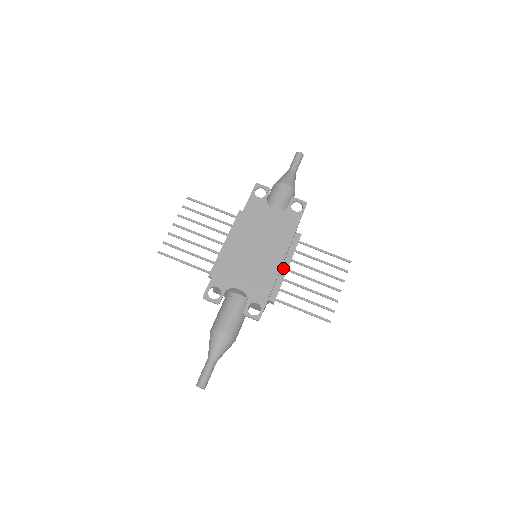
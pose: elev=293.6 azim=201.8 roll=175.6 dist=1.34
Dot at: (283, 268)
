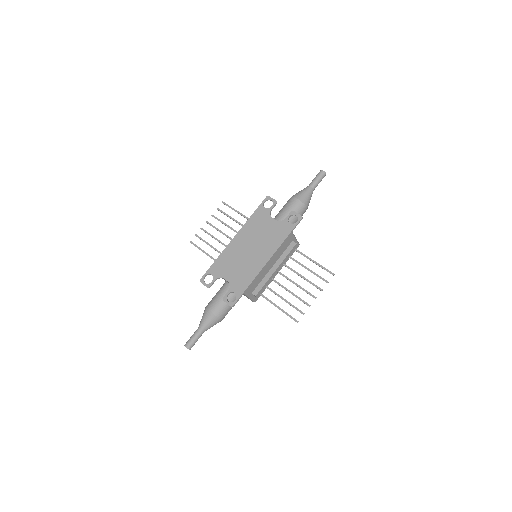
Dot at: (272, 269)
